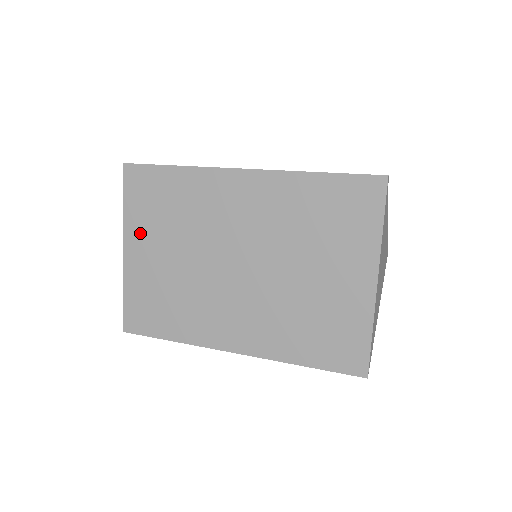
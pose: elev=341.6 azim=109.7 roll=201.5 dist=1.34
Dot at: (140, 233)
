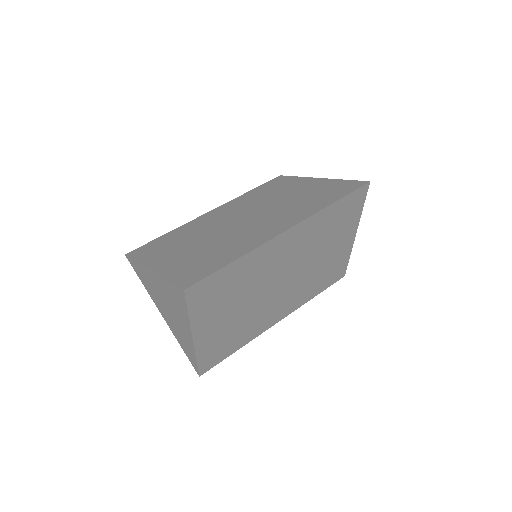
Dot at: (207, 319)
